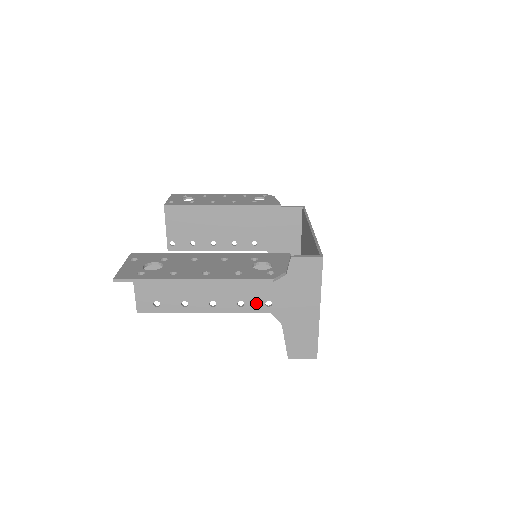
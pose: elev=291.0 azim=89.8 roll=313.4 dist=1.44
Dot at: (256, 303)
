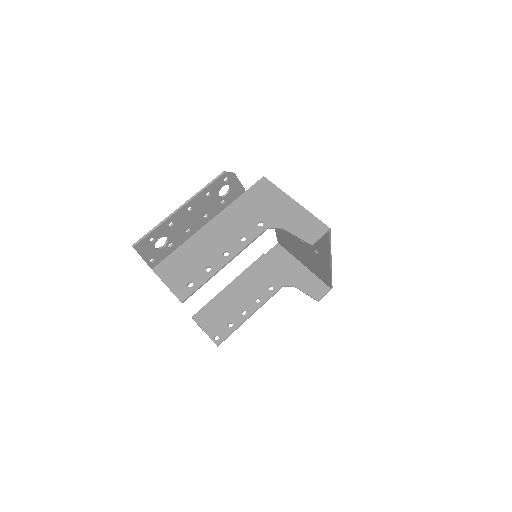
Dot at: (252, 230)
